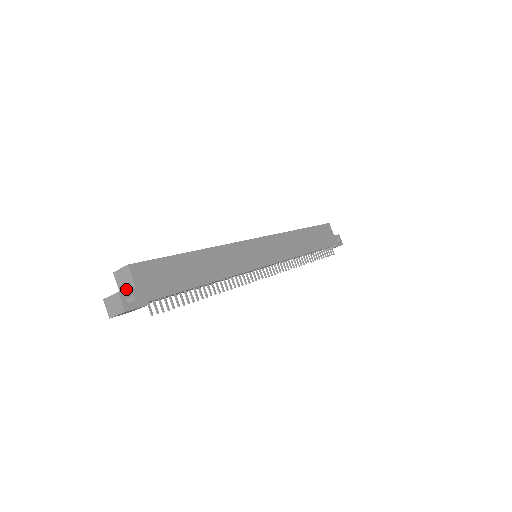
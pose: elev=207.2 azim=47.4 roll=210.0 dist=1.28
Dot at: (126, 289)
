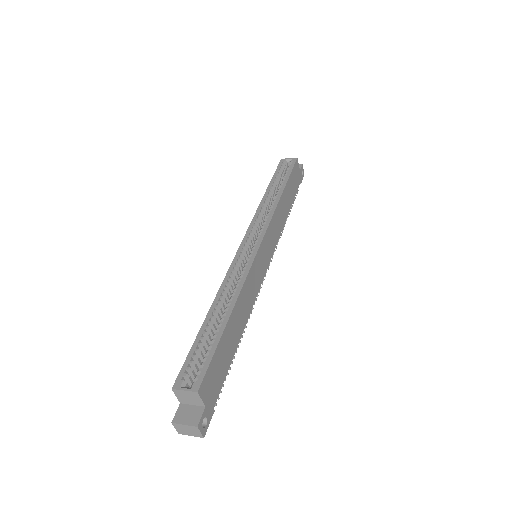
Dot at: (190, 403)
